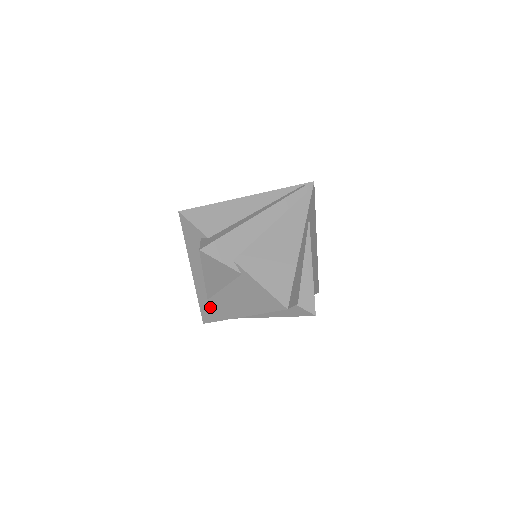
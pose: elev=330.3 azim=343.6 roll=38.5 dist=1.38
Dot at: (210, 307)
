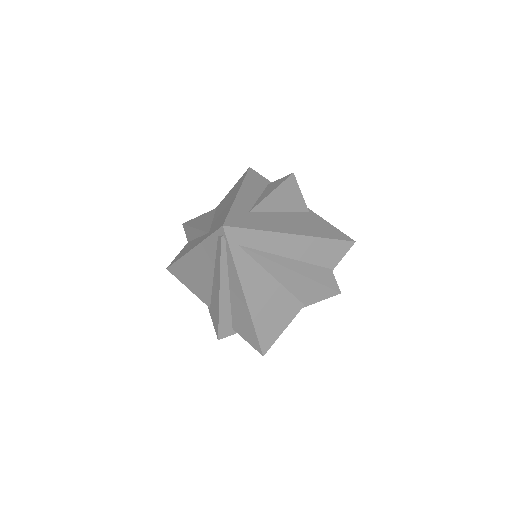
Dot at: (249, 217)
